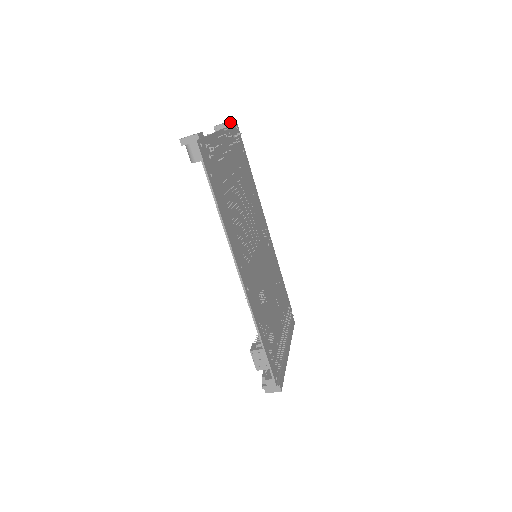
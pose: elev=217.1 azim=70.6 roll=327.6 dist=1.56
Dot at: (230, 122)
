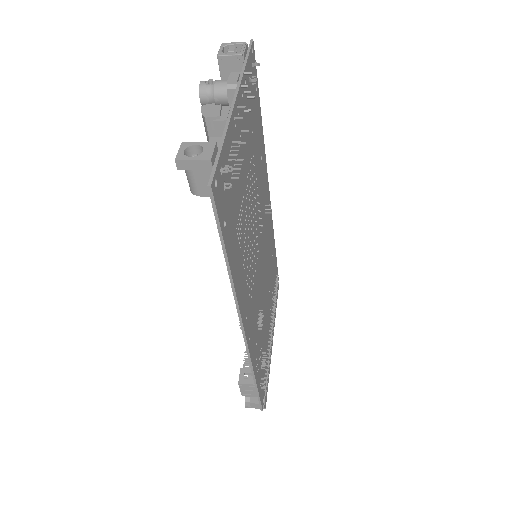
Dot at: (245, 48)
